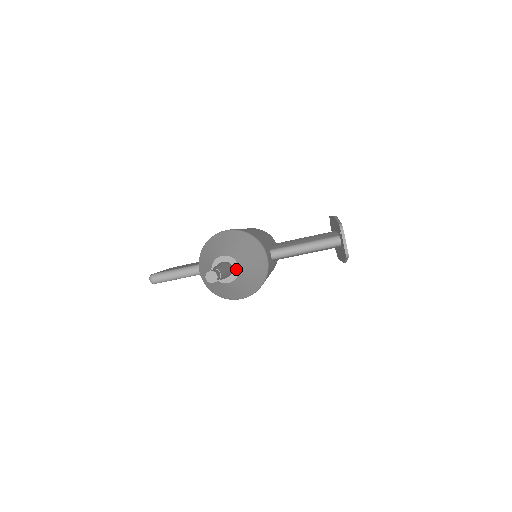
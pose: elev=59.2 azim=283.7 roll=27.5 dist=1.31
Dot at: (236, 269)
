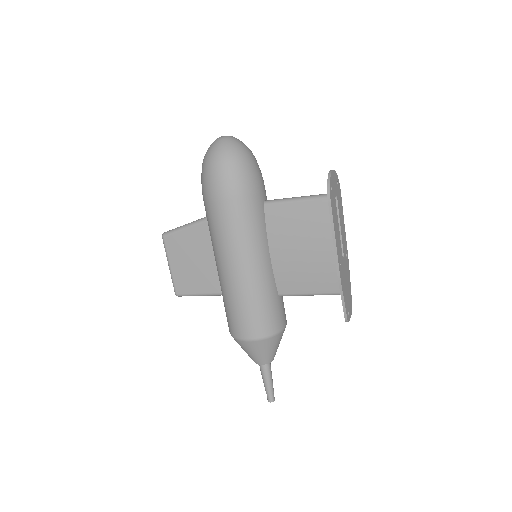
Dot at: occluded
